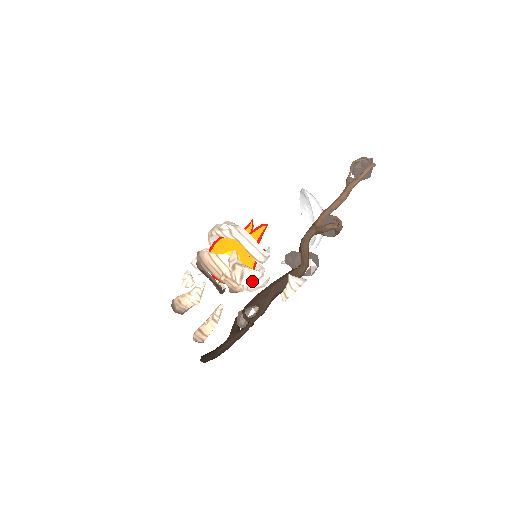
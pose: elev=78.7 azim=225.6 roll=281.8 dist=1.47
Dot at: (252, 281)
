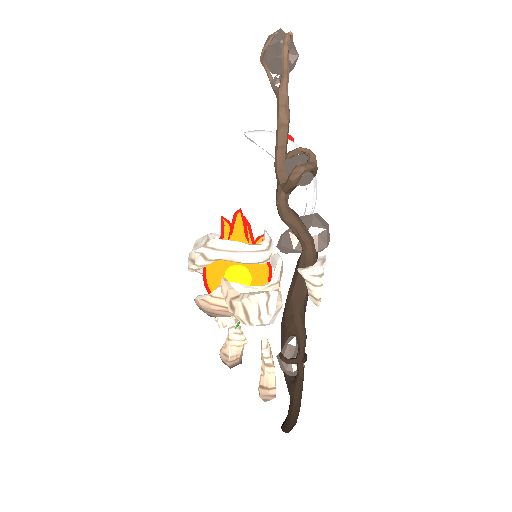
Dot at: (261, 314)
